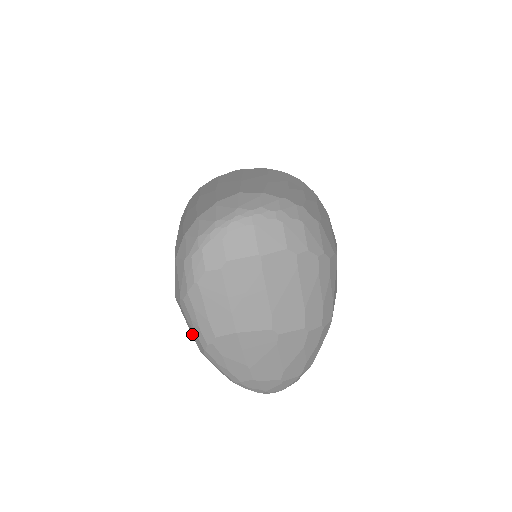
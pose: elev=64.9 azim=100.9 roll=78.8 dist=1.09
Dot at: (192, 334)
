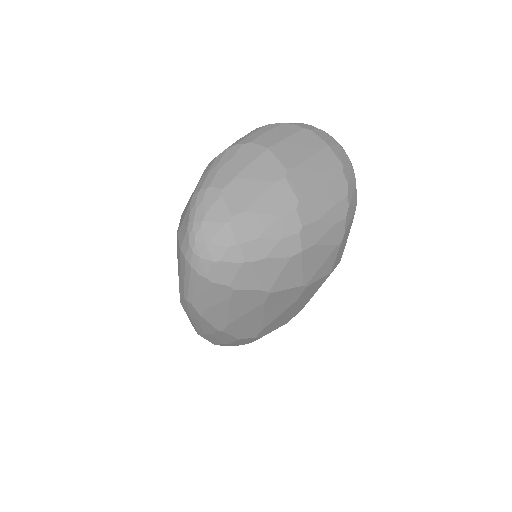
Dot at: occluded
